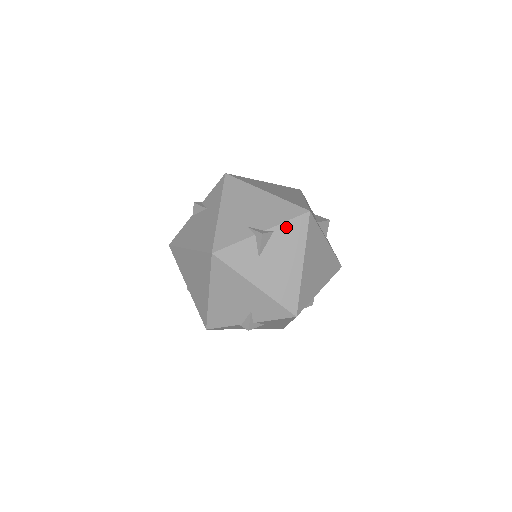
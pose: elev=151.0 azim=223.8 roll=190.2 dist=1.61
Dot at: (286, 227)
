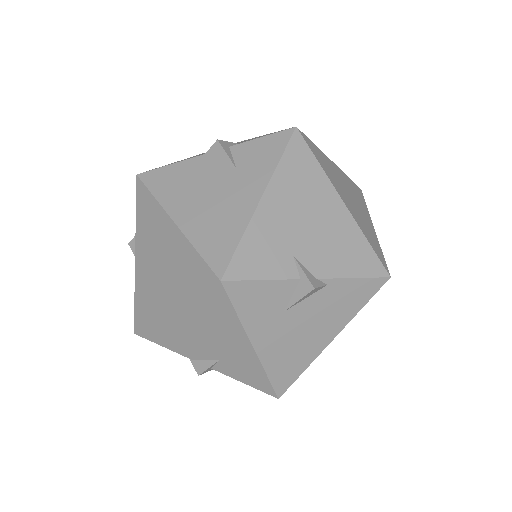
Dot at: (347, 285)
